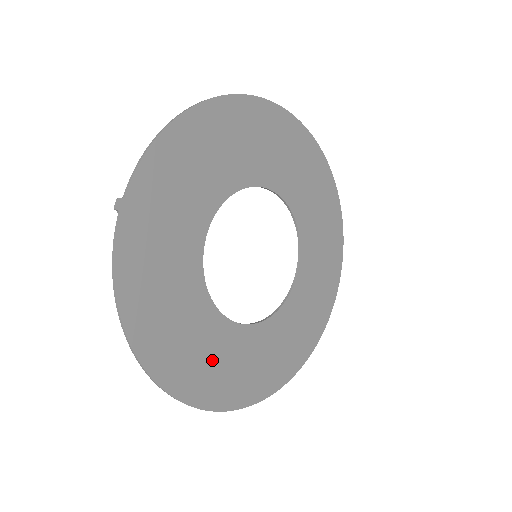
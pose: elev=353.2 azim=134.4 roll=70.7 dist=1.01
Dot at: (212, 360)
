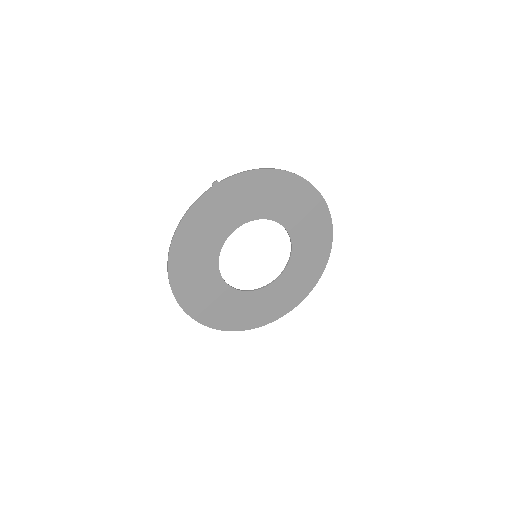
Dot at: (197, 281)
